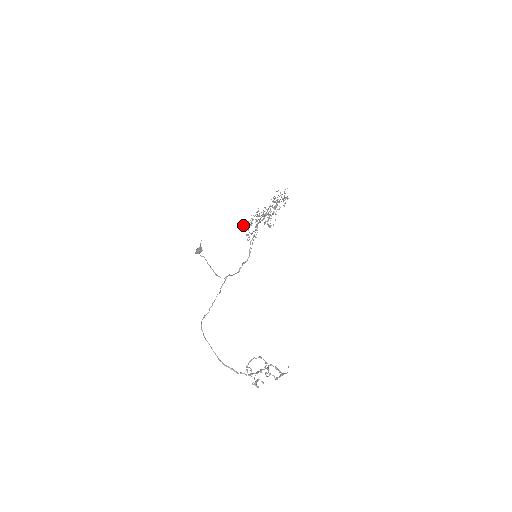
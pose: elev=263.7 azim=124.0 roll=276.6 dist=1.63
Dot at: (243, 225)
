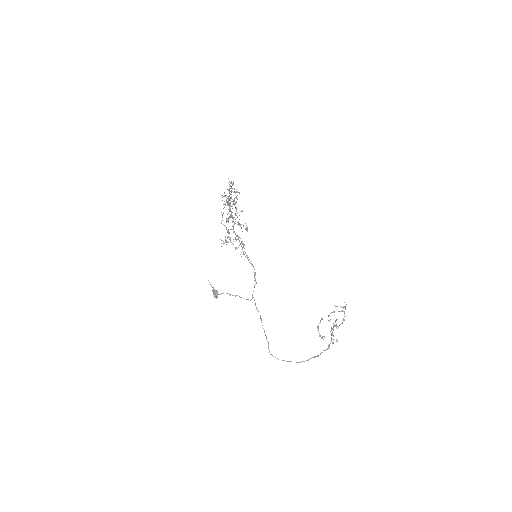
Dot at: occluded
